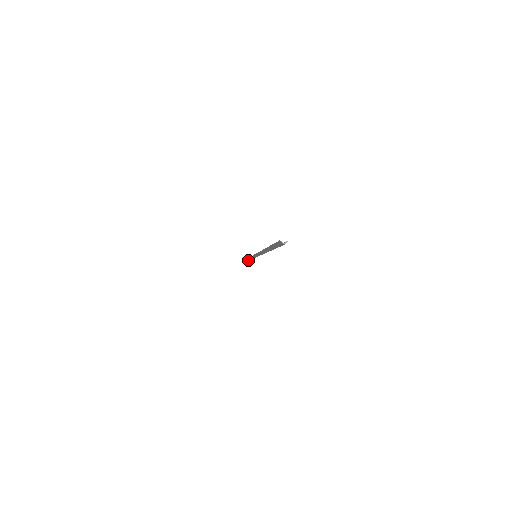
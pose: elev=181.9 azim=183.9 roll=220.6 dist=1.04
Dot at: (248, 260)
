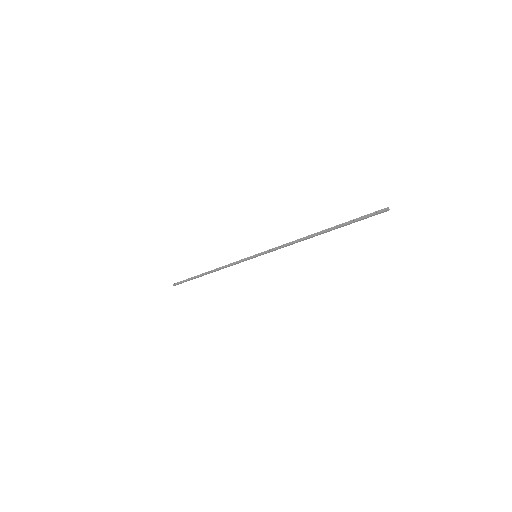
Dot at: (193, 278)
